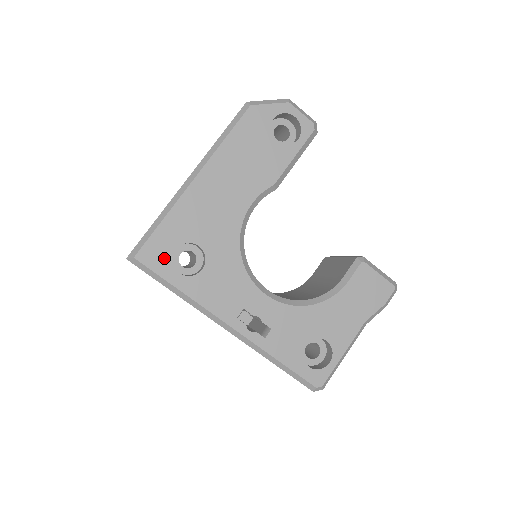
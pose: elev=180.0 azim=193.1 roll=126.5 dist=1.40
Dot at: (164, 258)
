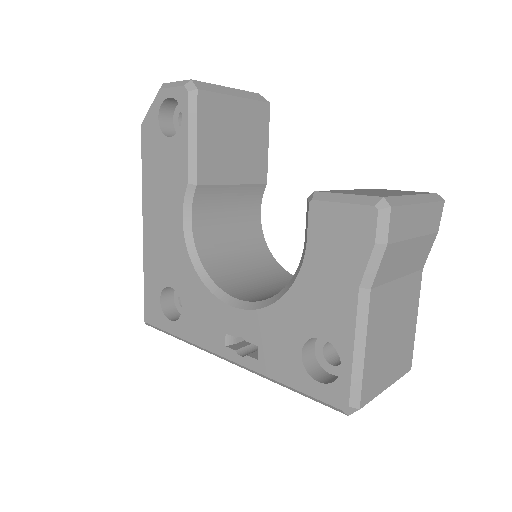
Dot at: (158, 312)
